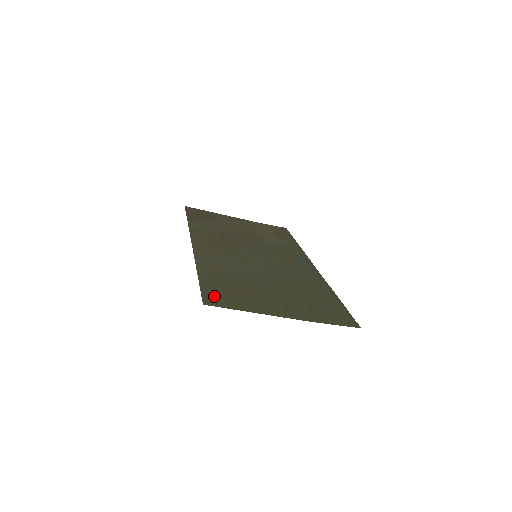
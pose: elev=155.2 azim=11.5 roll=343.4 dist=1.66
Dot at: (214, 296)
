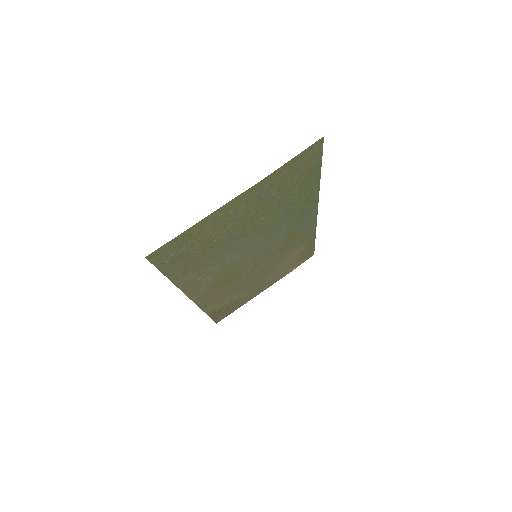
Dot at: (167, 256)
